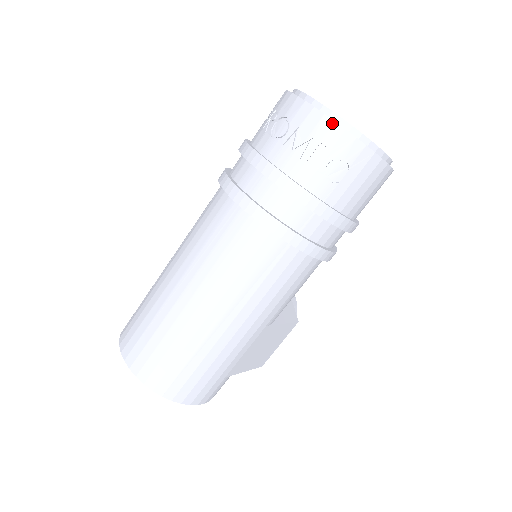
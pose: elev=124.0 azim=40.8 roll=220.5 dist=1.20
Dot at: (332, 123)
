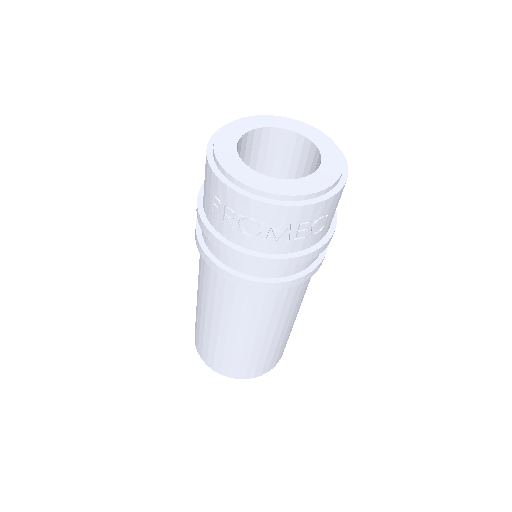
Dot at: (301, 208)
